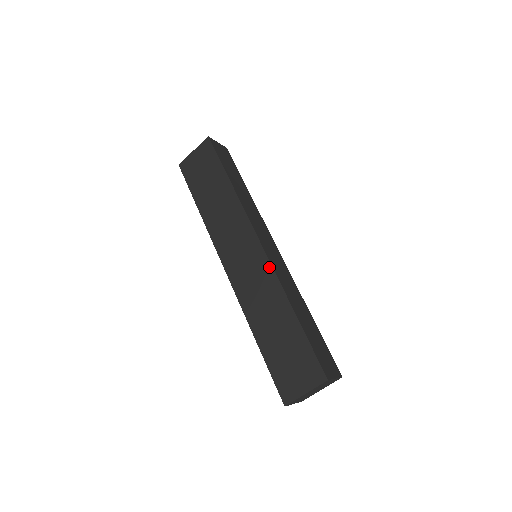
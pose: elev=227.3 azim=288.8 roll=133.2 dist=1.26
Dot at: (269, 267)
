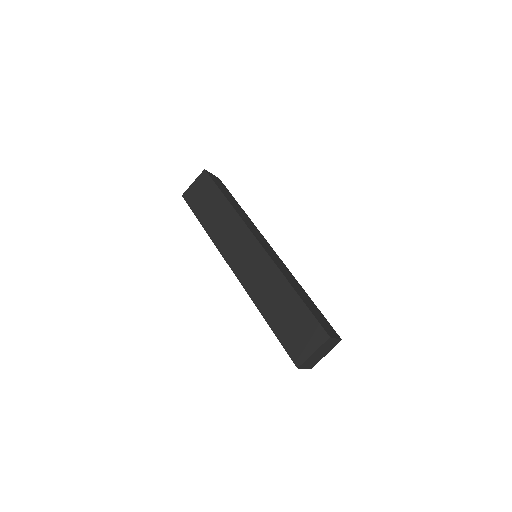
Dot at: (268, 259)
